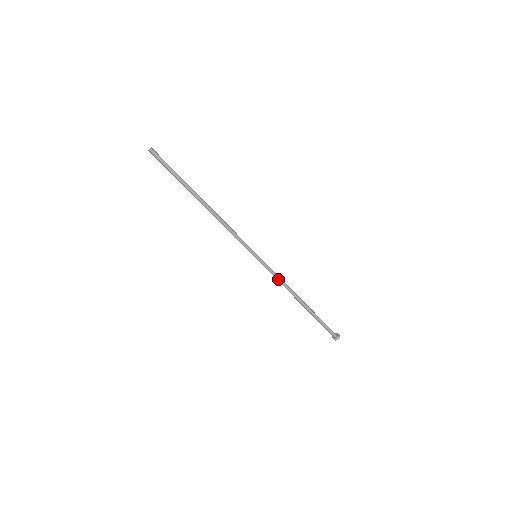
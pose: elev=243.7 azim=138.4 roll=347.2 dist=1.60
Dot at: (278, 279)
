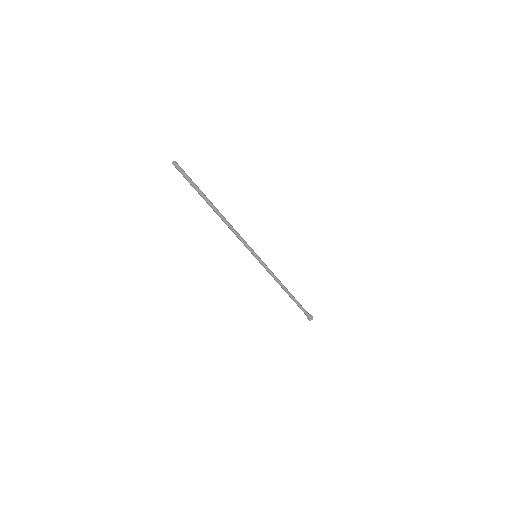
Dot at: (271, 275)
